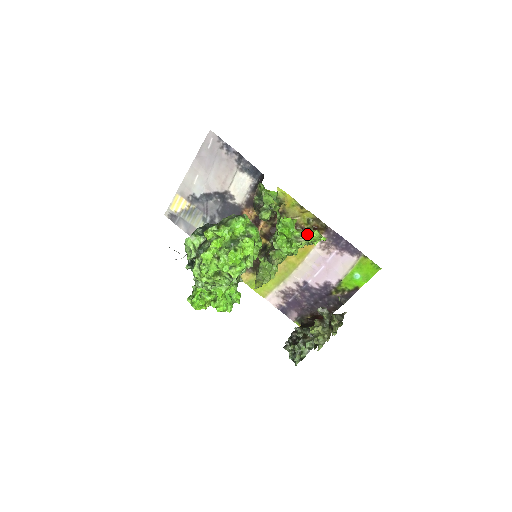
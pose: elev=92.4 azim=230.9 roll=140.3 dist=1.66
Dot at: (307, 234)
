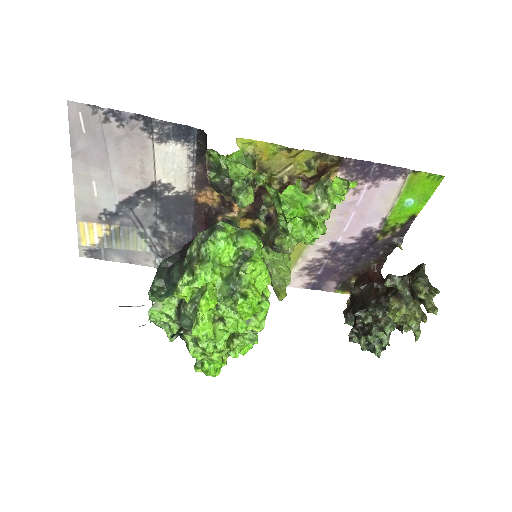
Dot at: (328, 193)
